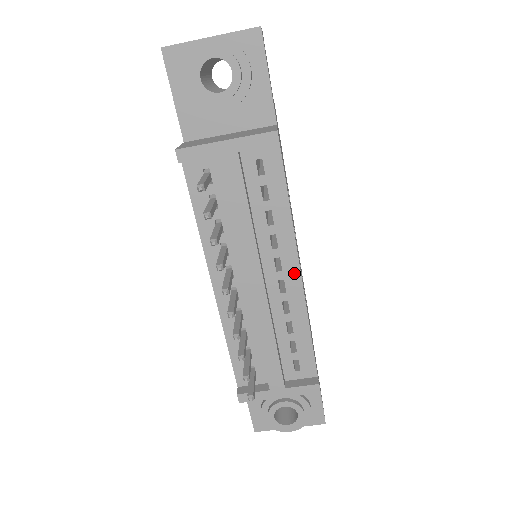
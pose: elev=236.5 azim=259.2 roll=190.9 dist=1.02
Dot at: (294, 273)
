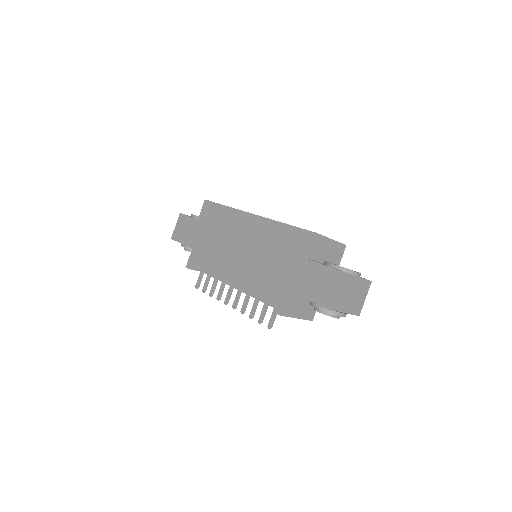
Dot at: occluded
